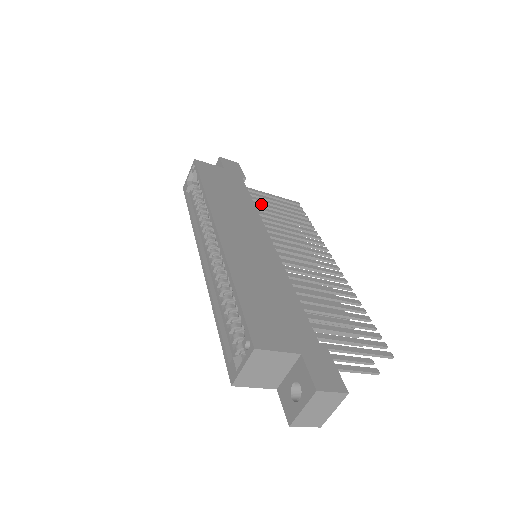
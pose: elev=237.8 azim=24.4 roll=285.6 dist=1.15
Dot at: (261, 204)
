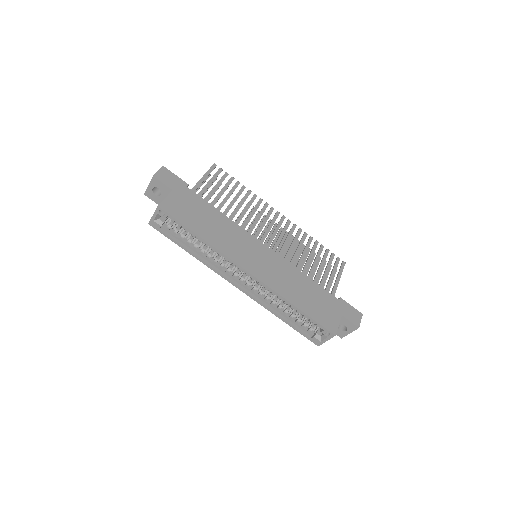
Dot at: (215, 201)
